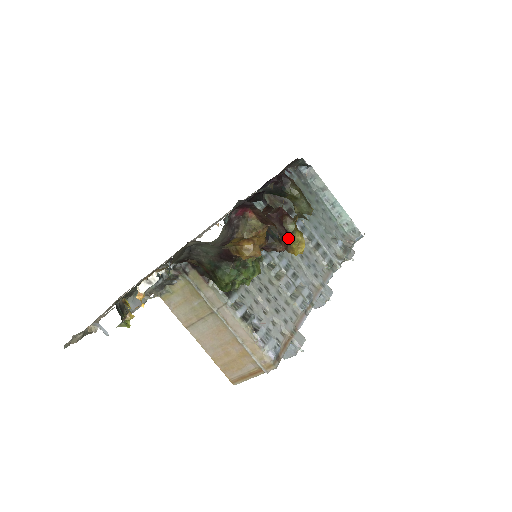
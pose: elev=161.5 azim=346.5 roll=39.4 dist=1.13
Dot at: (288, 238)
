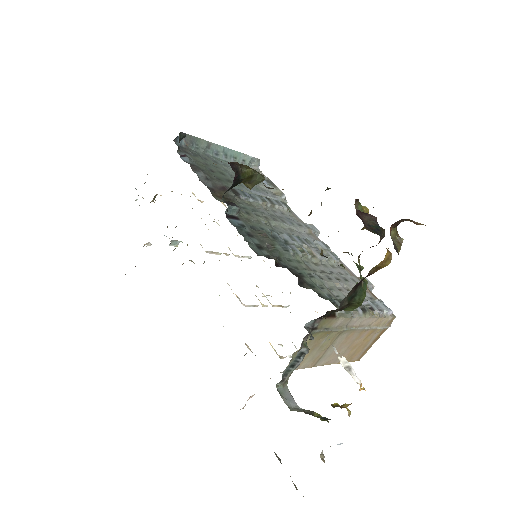
Dot at: occluded
